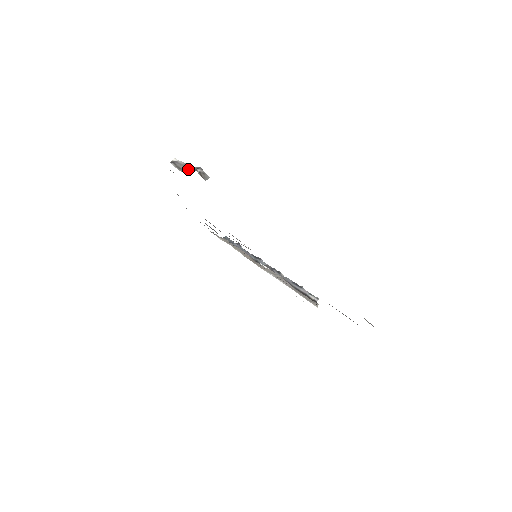
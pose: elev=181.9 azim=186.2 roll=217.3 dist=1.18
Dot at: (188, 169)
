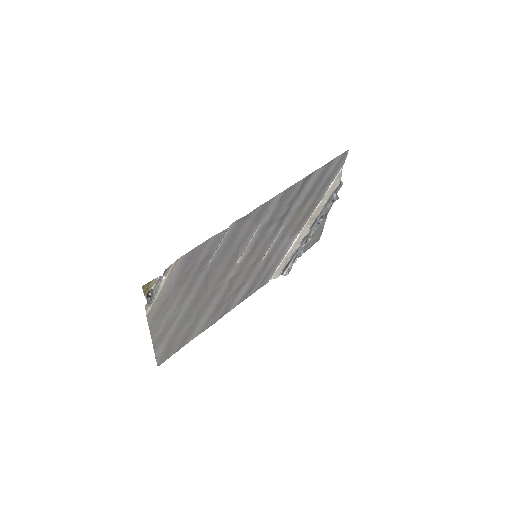
Dot at: (156, 290)
